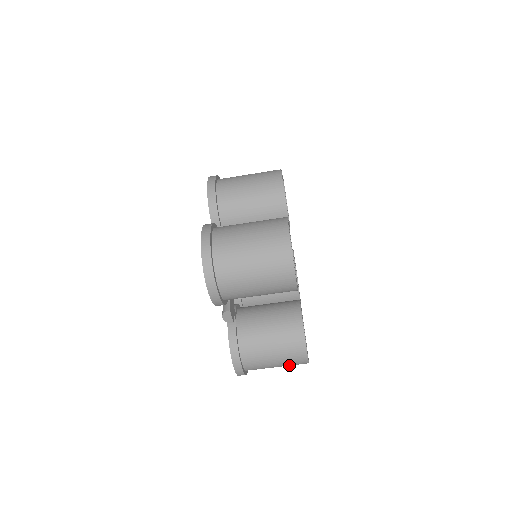
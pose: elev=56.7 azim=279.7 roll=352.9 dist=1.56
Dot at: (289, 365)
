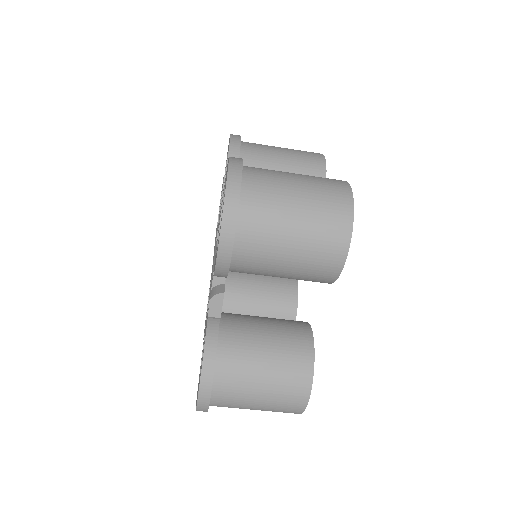
Dot at: (275, 409)
